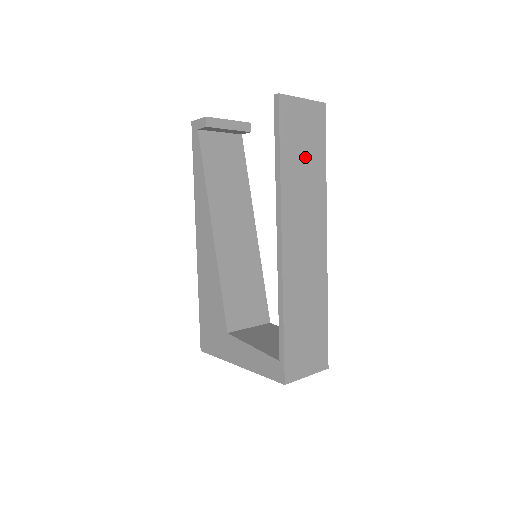
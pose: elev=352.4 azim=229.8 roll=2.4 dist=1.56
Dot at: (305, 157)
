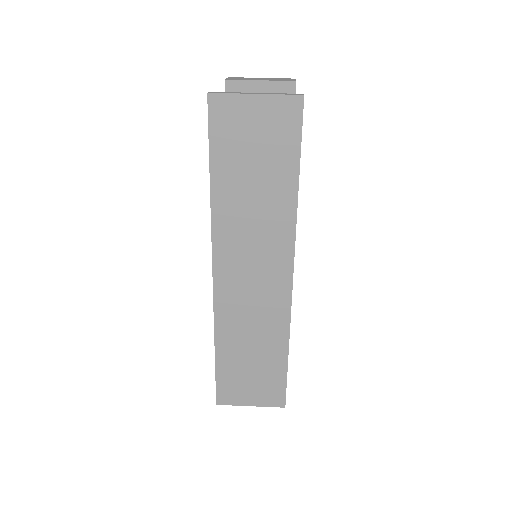
Dot at: (256, 175)
